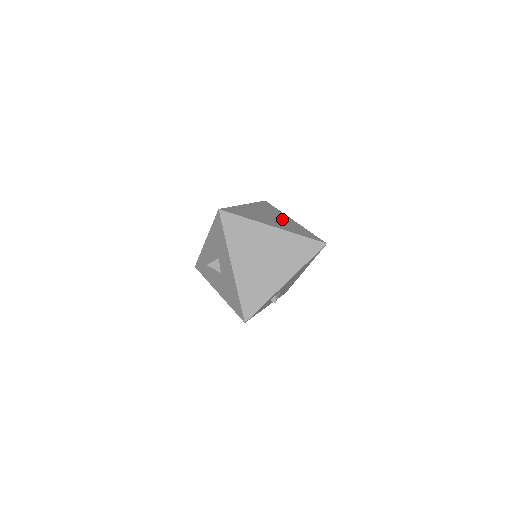
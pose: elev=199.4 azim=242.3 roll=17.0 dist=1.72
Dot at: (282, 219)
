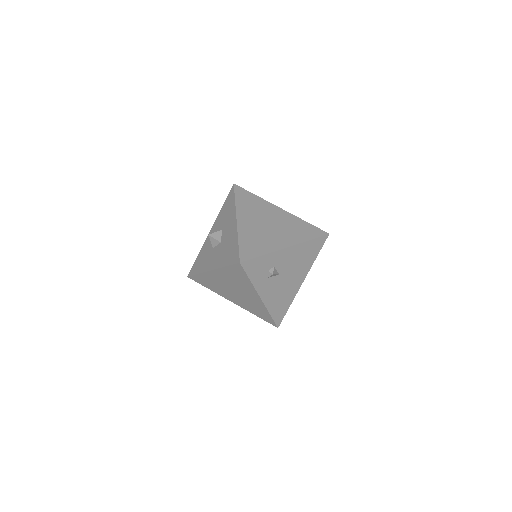
Dot at: occluded
